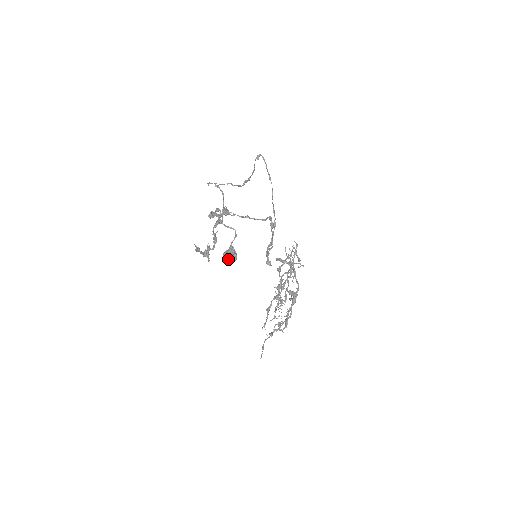
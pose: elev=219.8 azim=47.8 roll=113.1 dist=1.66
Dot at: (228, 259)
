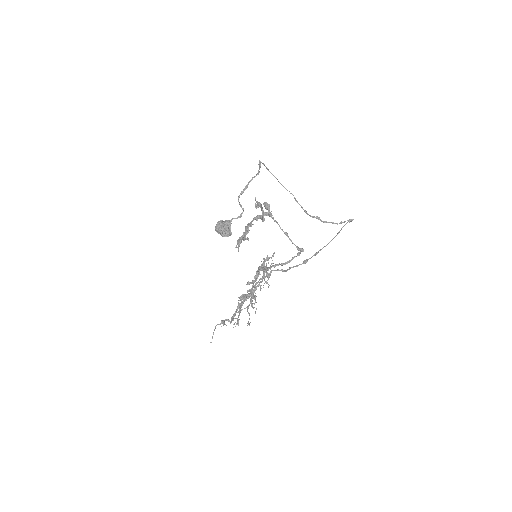
Dot at: (224, 233)
